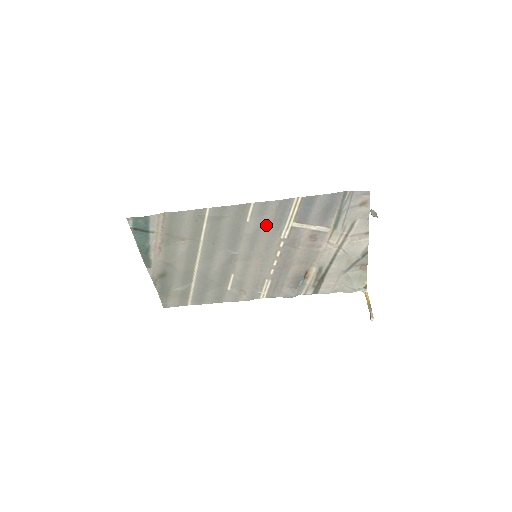
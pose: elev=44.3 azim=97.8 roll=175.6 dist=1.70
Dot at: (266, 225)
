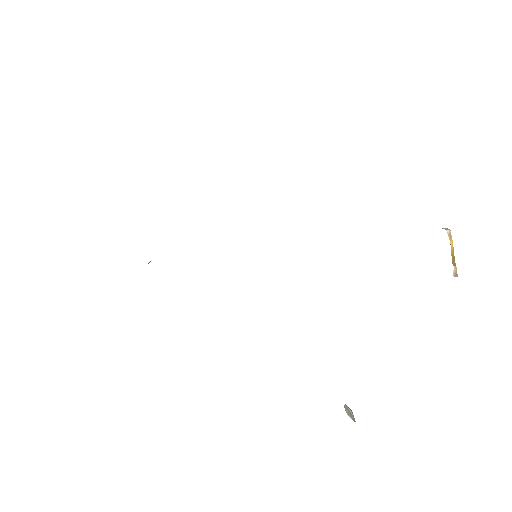
Dot at: occluded
